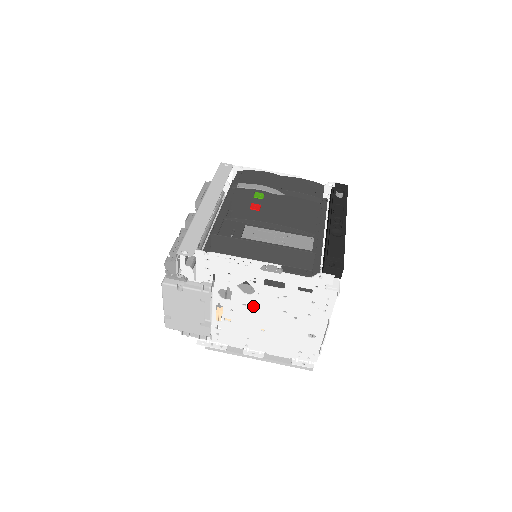
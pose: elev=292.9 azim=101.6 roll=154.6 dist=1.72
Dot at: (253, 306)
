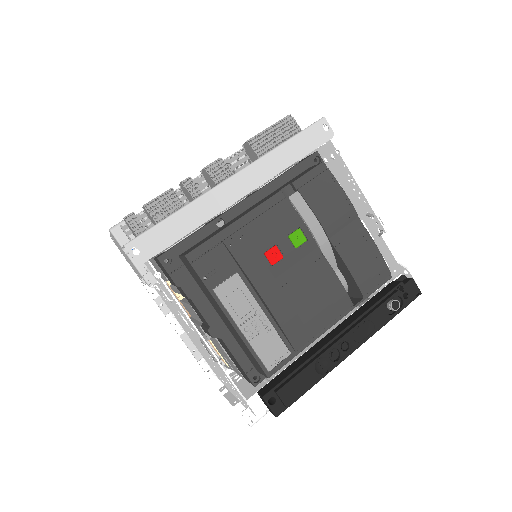
Dot at: (186, 325)
